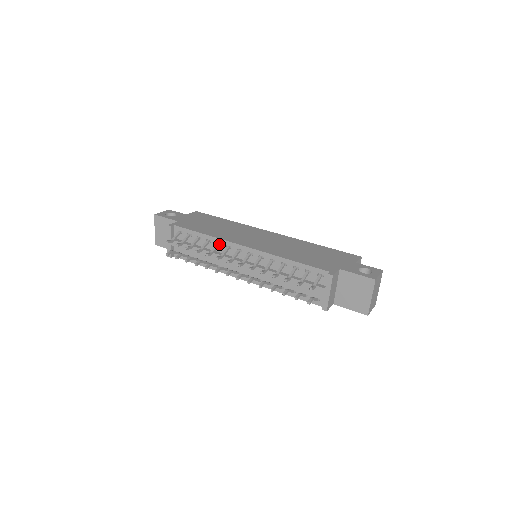
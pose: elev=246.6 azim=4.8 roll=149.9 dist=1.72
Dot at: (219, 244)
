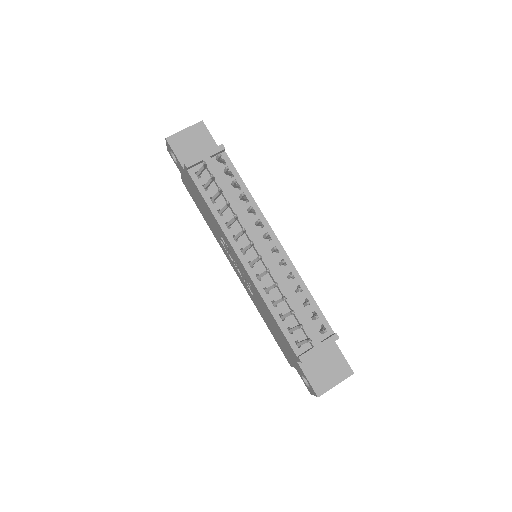
Dot at: (254, 212)
